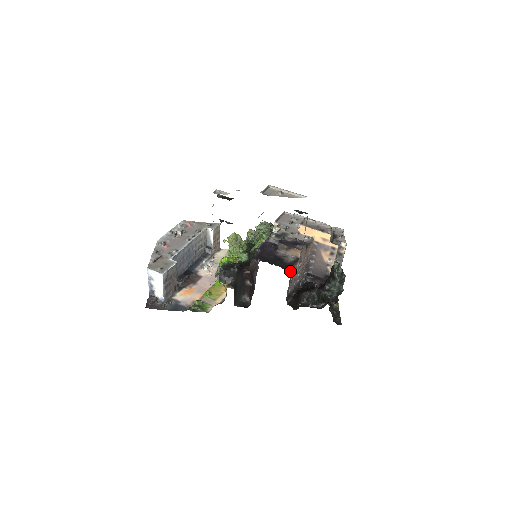
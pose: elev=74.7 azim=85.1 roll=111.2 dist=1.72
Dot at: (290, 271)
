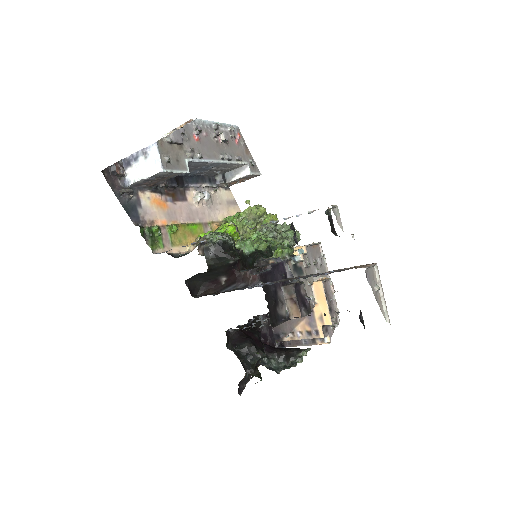
Dot at: occluded
